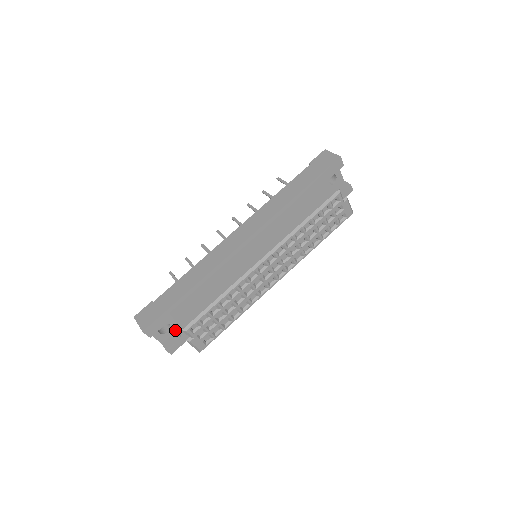
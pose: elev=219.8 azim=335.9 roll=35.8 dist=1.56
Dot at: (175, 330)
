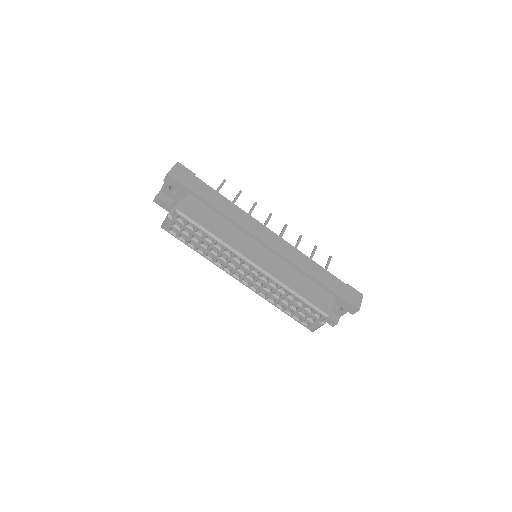
Dot at: (175, 199)
